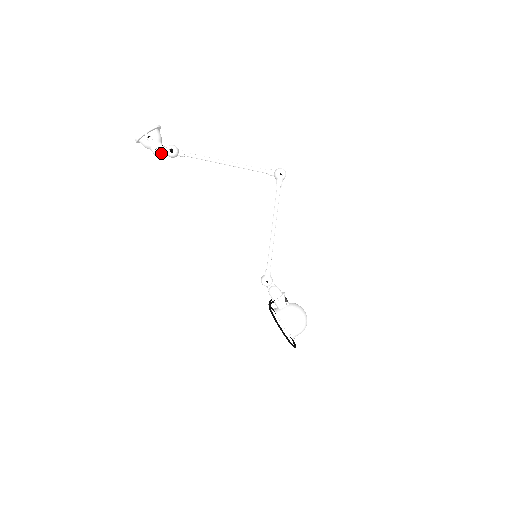
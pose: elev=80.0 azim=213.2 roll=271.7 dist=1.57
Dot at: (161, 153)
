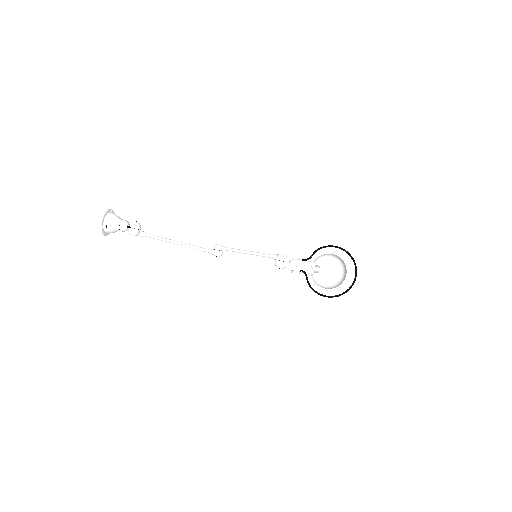
Dot at: (128, 223)
